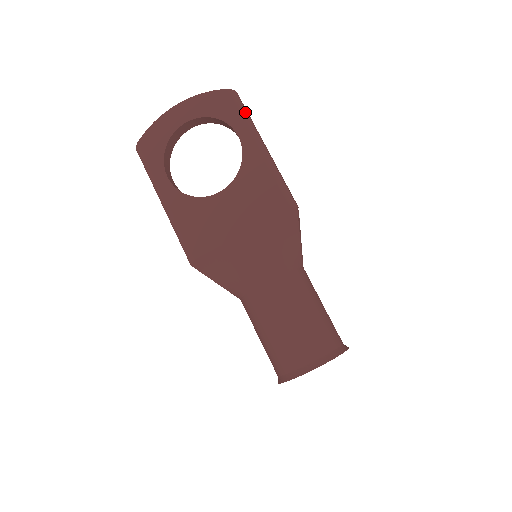
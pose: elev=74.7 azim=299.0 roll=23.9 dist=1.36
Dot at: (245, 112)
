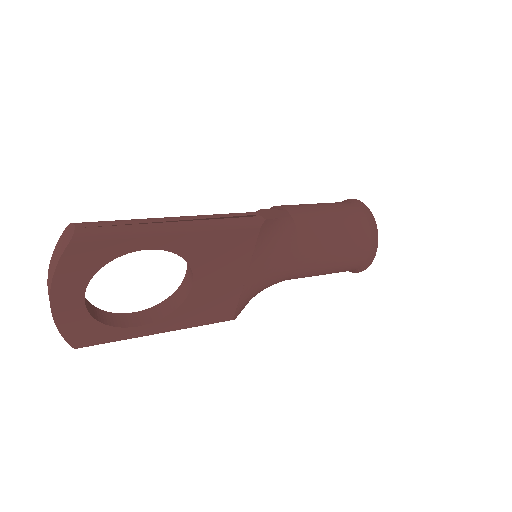
Dot at: (118, 230)
